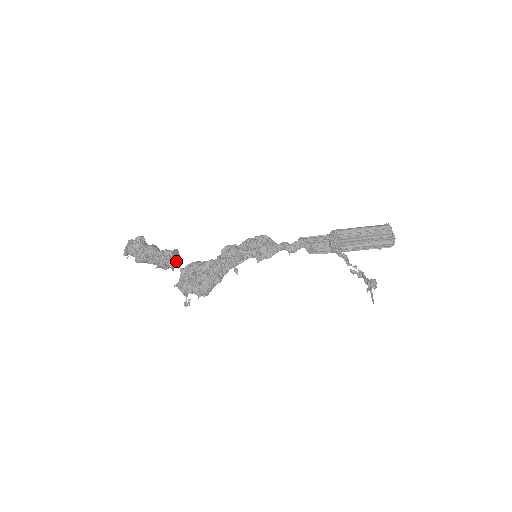
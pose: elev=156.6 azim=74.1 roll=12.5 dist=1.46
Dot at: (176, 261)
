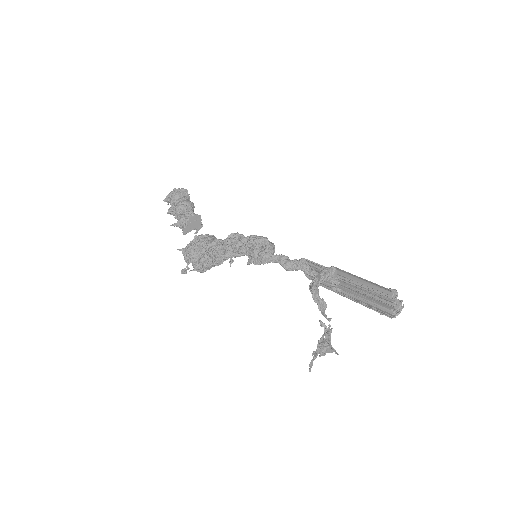
Dot at: (193, 226)
